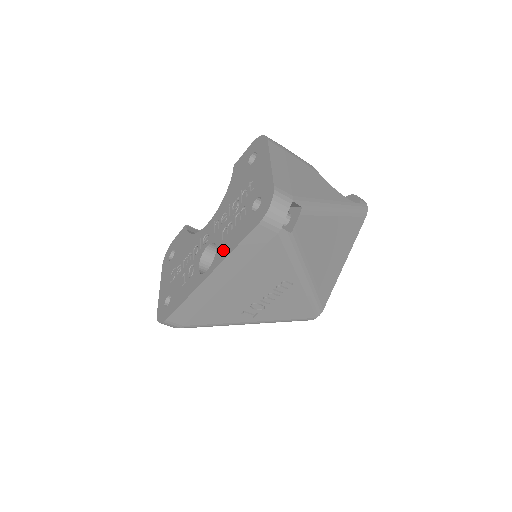
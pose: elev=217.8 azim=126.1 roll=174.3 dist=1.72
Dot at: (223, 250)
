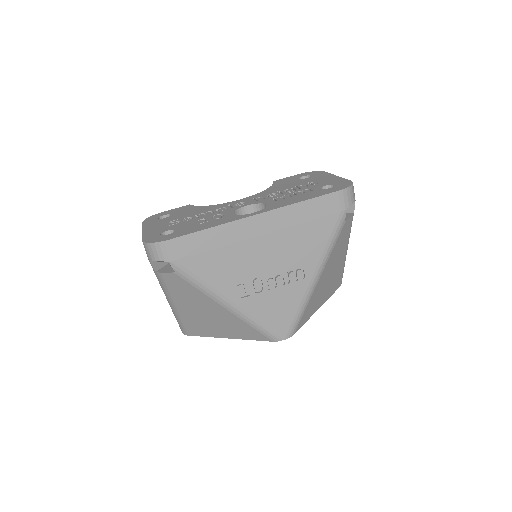
Dot at: (282, 203)
